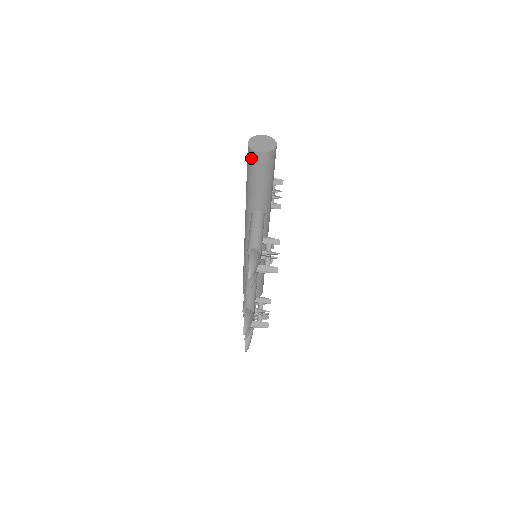
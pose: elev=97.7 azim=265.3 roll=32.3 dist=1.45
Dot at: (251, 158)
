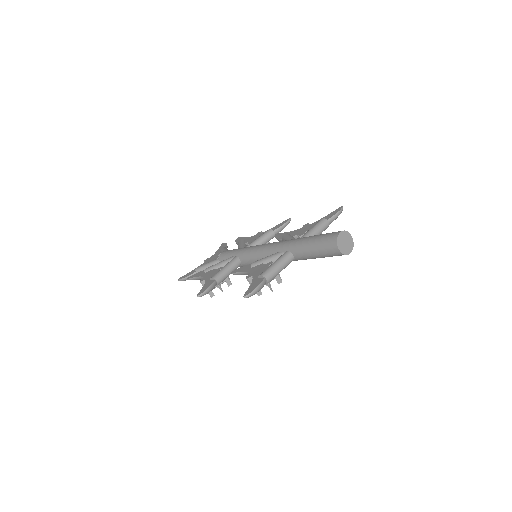
Dot at: (330, 241)
